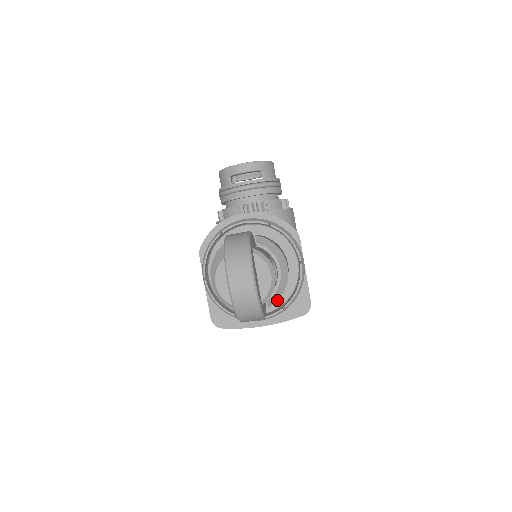
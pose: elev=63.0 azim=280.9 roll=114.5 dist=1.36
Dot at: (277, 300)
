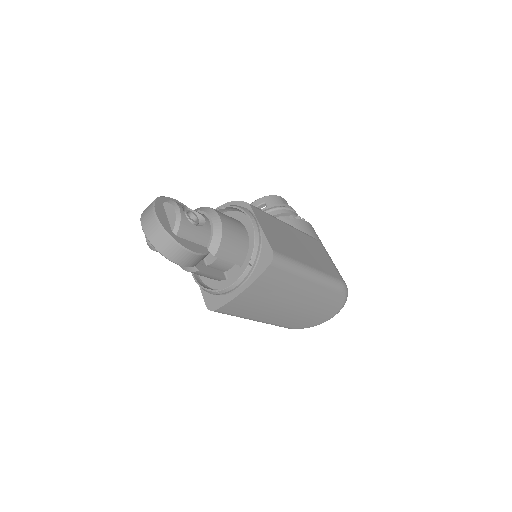
Dot at: (219, 246)
